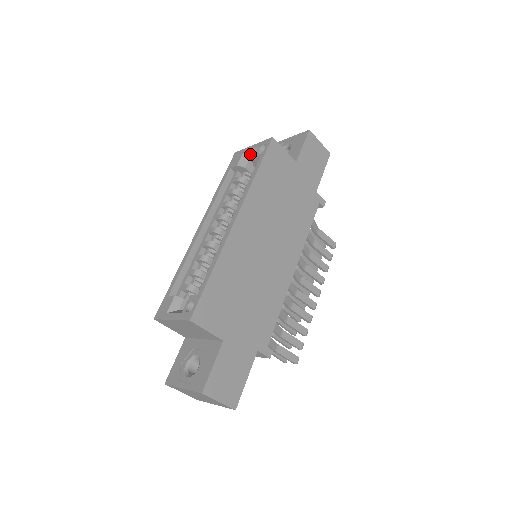
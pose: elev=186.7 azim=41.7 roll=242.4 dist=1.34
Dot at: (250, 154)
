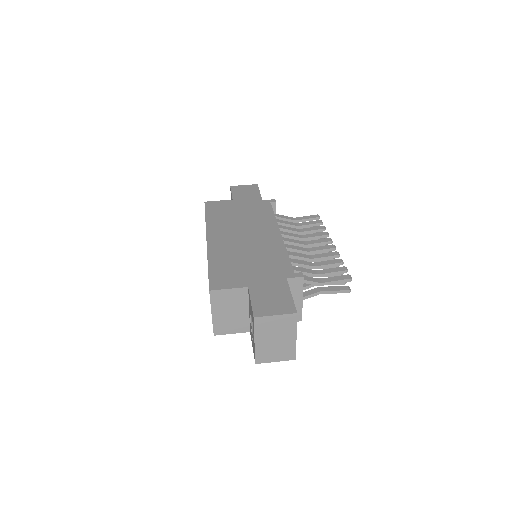
Dot at: occluded
